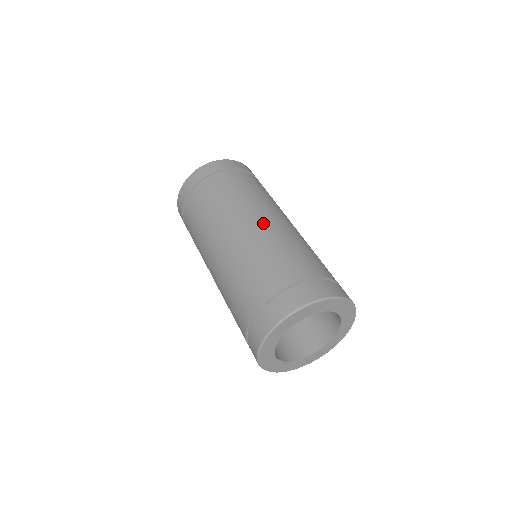
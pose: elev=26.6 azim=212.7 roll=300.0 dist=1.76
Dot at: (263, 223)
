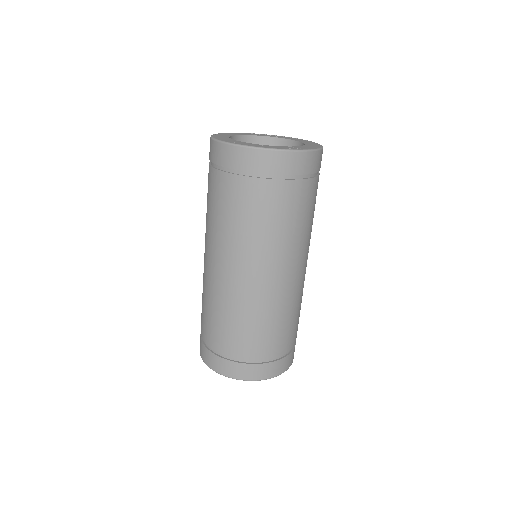
Dot at: occluded
